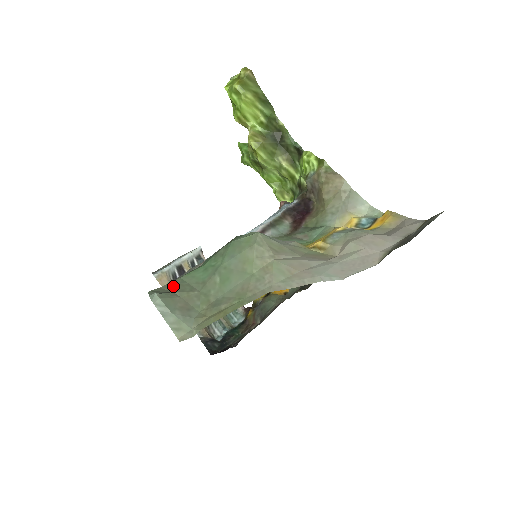
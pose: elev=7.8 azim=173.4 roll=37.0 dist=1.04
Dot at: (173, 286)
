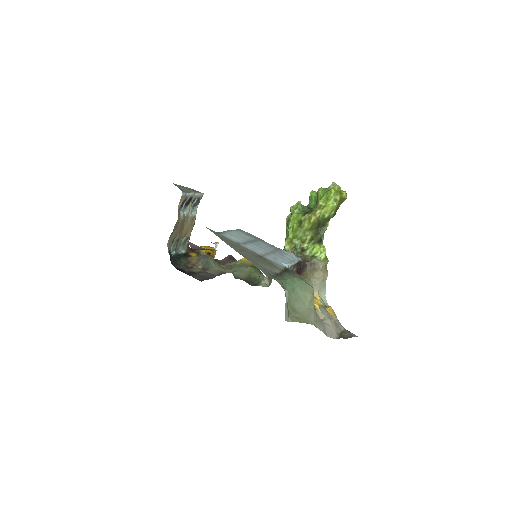
Dot at: (282, 285)
